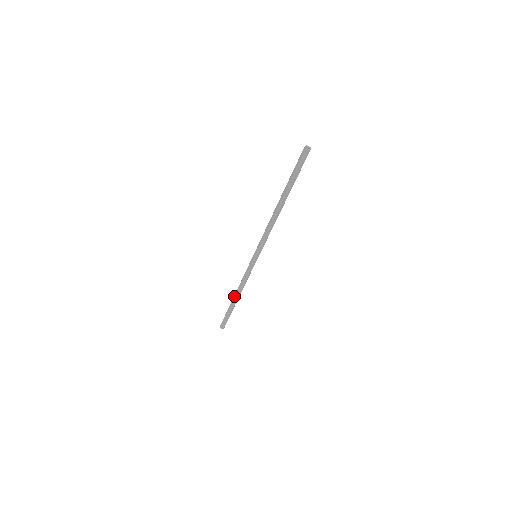
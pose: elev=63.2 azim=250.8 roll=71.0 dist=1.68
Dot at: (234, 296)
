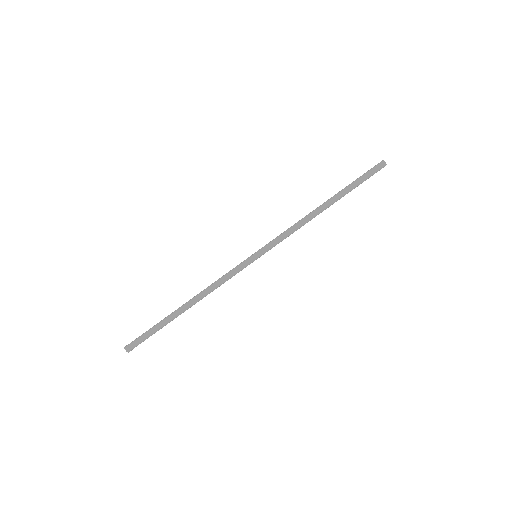
Dot at: (188, 304)
